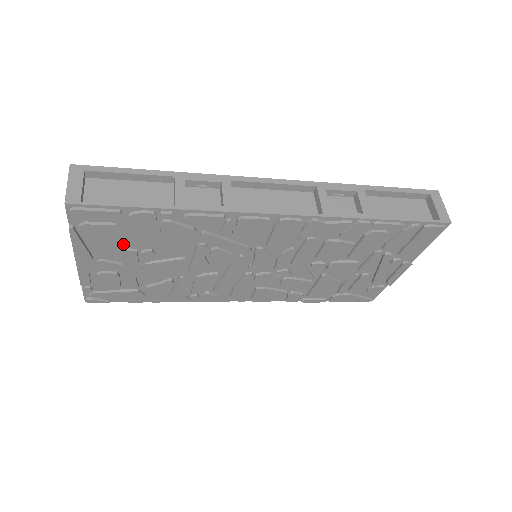
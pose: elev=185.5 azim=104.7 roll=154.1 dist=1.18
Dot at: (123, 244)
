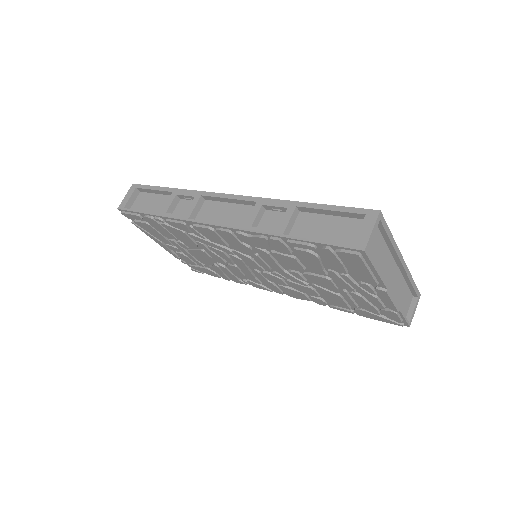
Dot at: occluded
